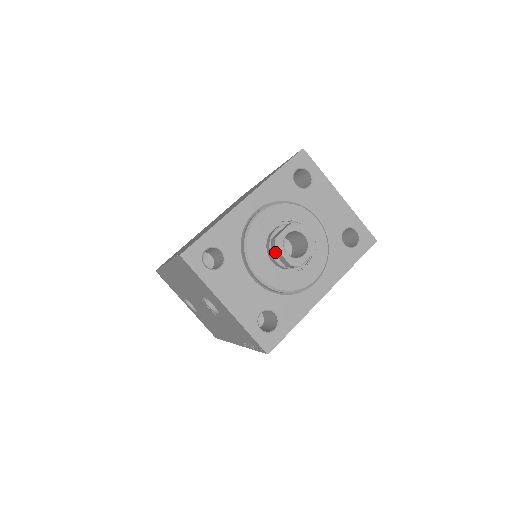
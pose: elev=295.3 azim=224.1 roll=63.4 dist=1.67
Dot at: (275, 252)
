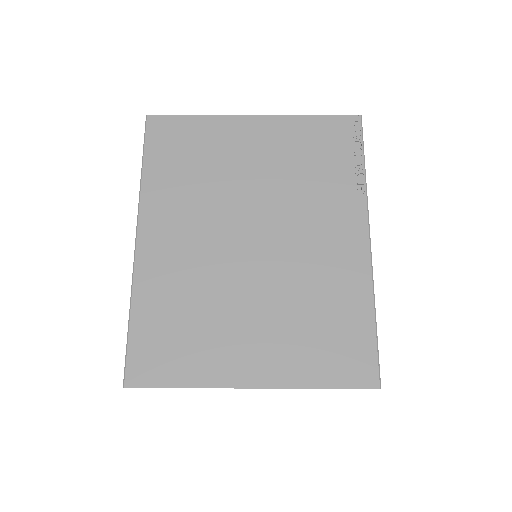
Dot at: occluded
